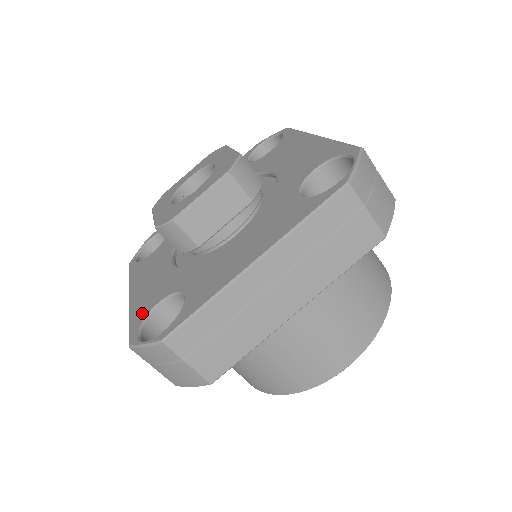
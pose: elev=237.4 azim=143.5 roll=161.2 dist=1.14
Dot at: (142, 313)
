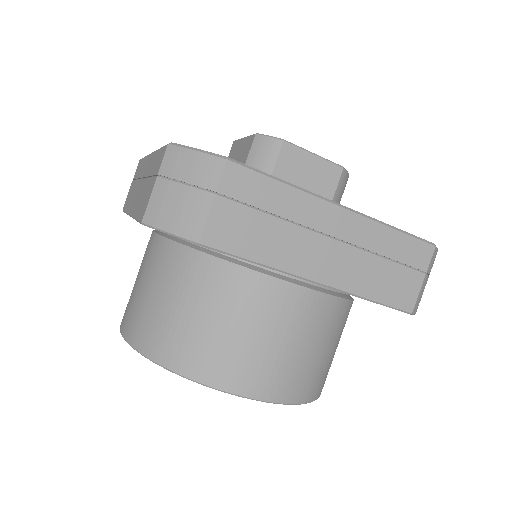
Dot at: occluded
